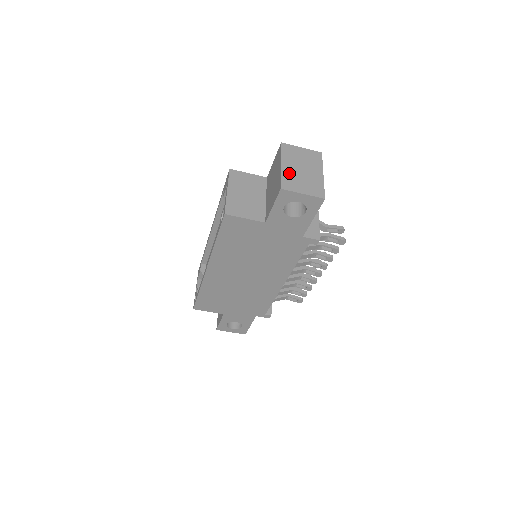
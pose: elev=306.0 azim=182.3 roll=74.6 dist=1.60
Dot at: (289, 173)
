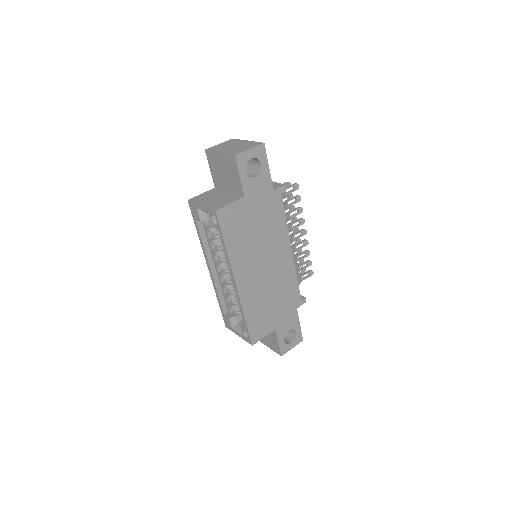
Dot at: (229, 151)
